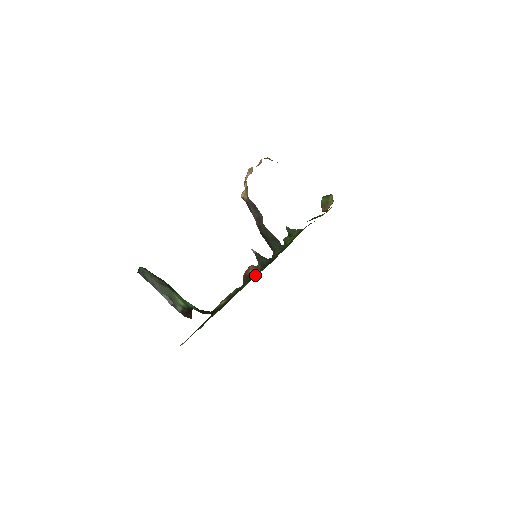
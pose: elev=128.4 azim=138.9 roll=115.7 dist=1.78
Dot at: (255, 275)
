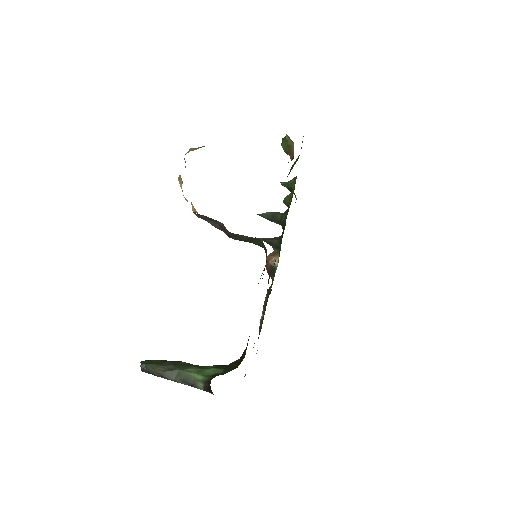
Dot at: occluded
